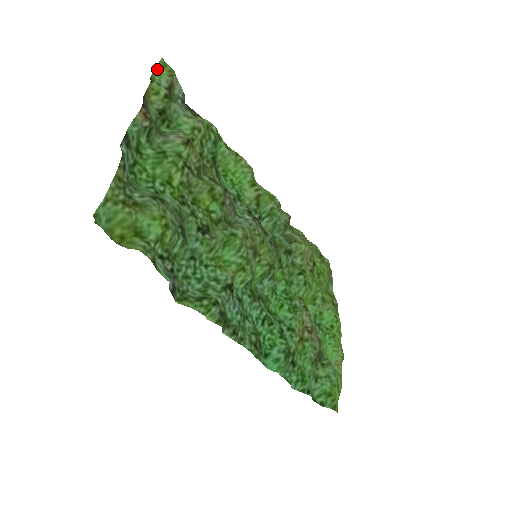
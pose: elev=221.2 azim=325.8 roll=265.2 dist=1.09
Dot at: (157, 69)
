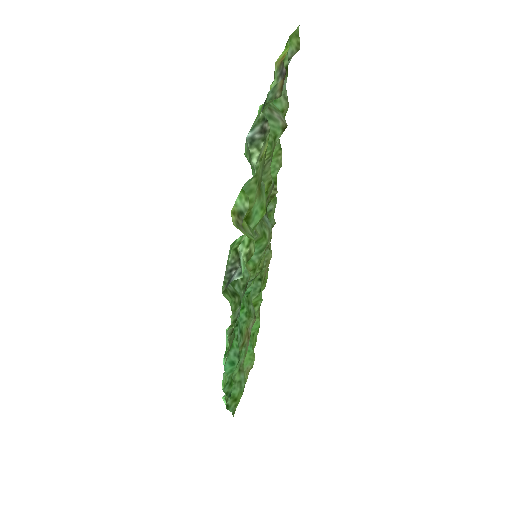
Dot at: (292, 35)
